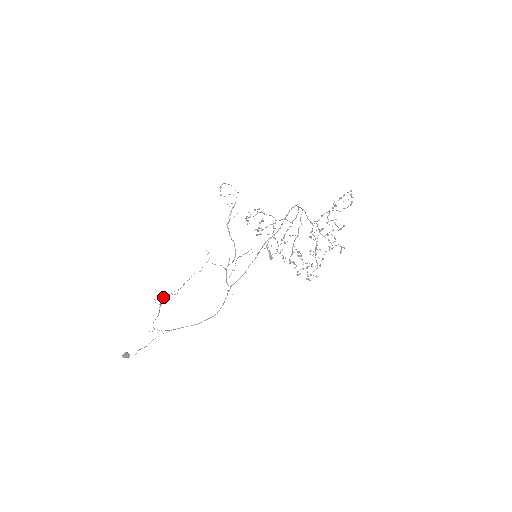
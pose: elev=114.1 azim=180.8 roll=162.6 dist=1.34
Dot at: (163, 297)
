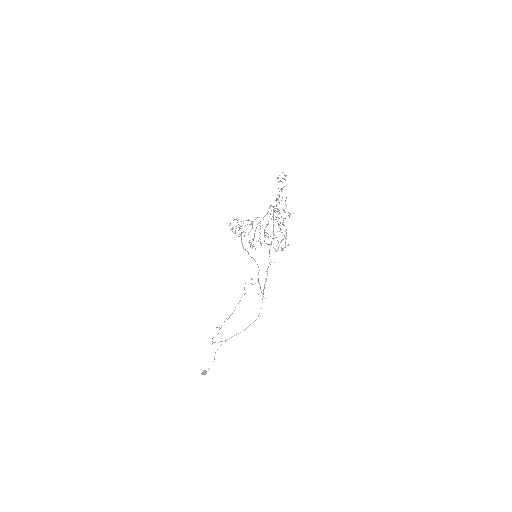
Dot at: occluded
